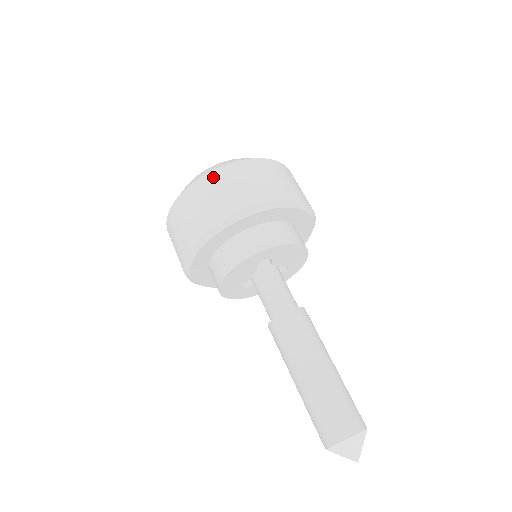
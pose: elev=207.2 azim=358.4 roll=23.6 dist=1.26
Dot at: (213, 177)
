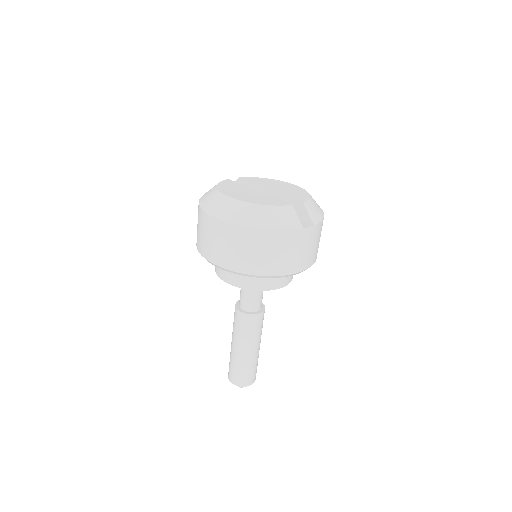
Dot at: (204, 218)
